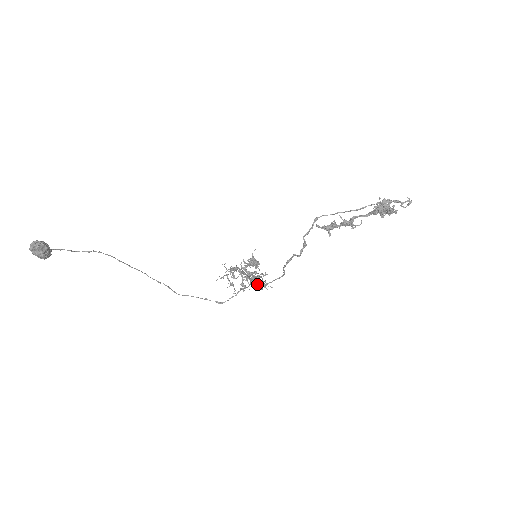
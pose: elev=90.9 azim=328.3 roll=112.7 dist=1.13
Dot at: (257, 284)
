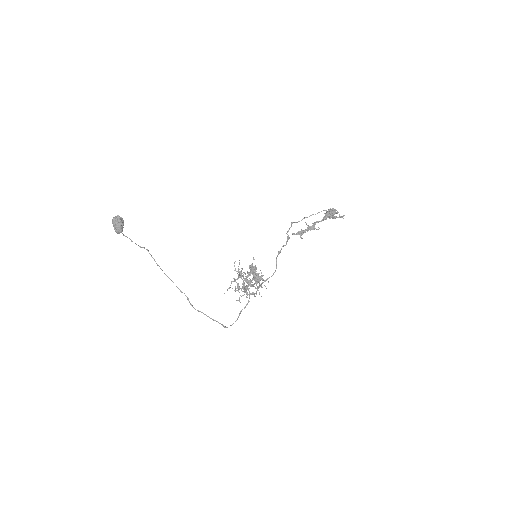
Dot at: (258, 280)
